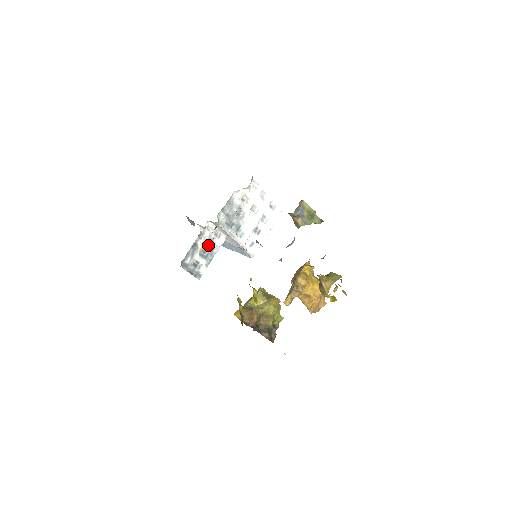
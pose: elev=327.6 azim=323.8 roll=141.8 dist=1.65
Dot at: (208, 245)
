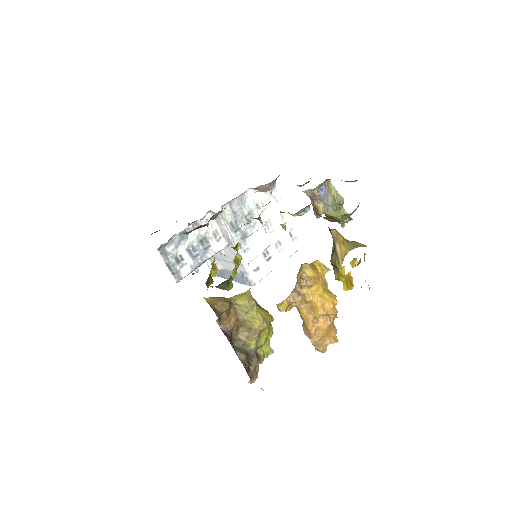
Dot at: (201, 243)
